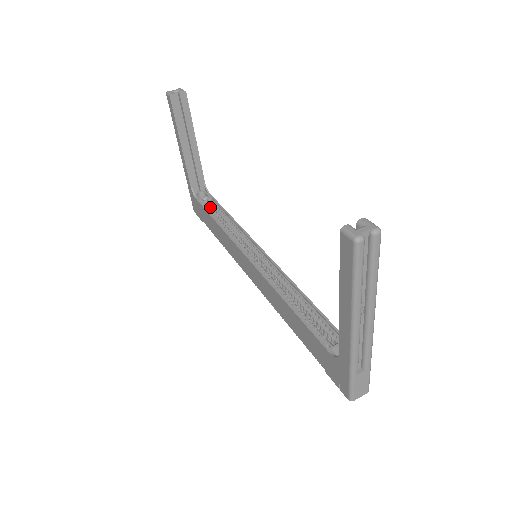
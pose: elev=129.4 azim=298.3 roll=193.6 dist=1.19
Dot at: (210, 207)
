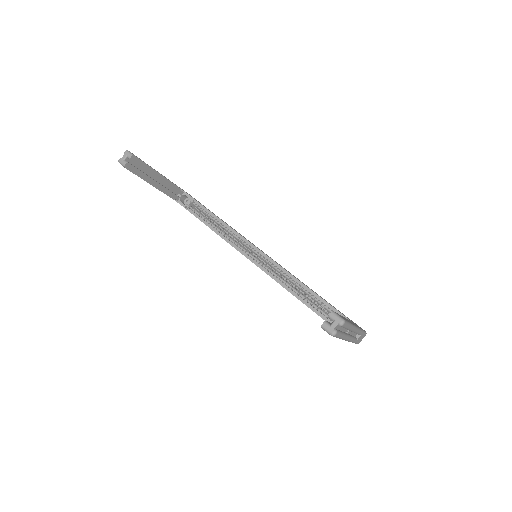
Dot at: (197, 208)
